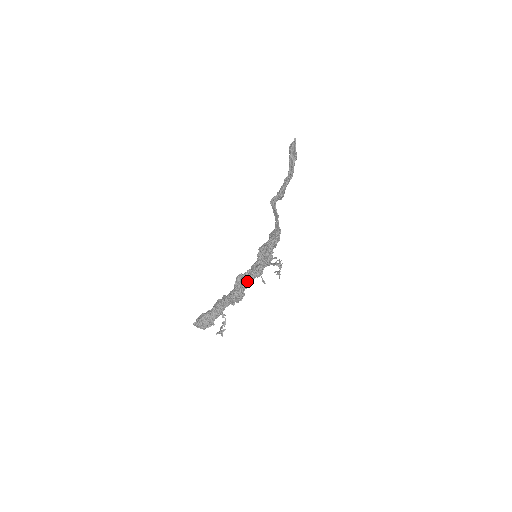
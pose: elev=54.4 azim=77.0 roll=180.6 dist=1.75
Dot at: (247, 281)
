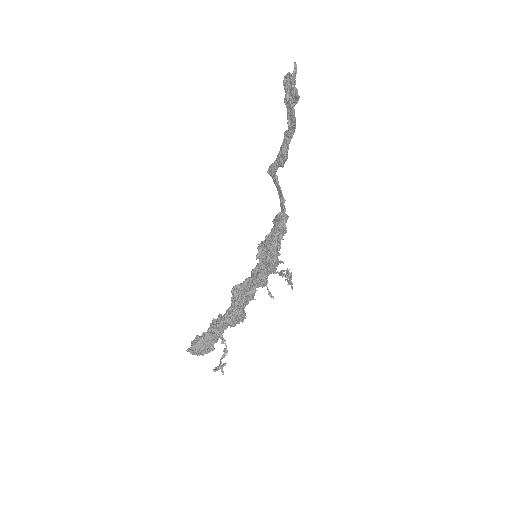
Dot at: (246, 296)
